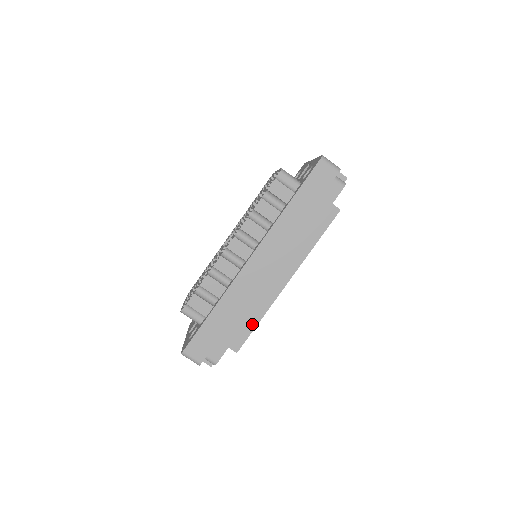
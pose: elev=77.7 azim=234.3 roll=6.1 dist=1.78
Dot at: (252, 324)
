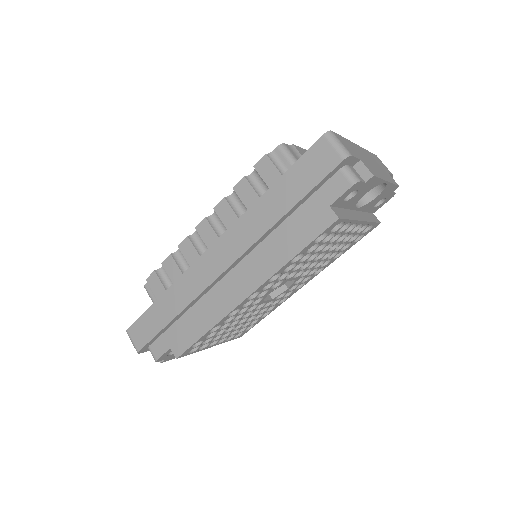
Dot at: (198, 332)
